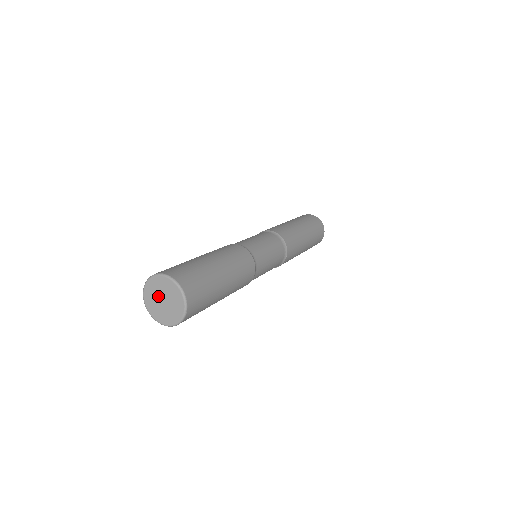
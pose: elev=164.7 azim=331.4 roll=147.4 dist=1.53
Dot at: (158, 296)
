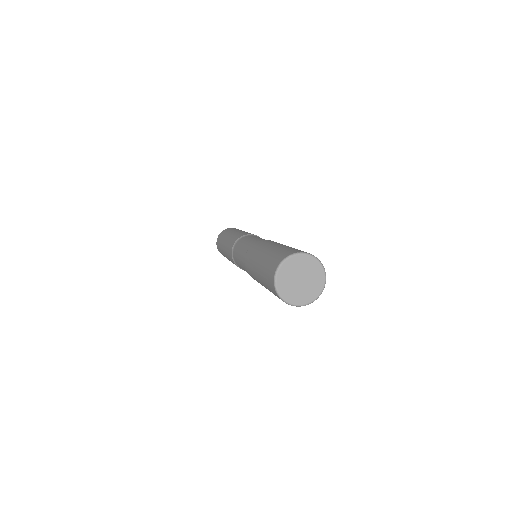
Dot at: (294, 280)
